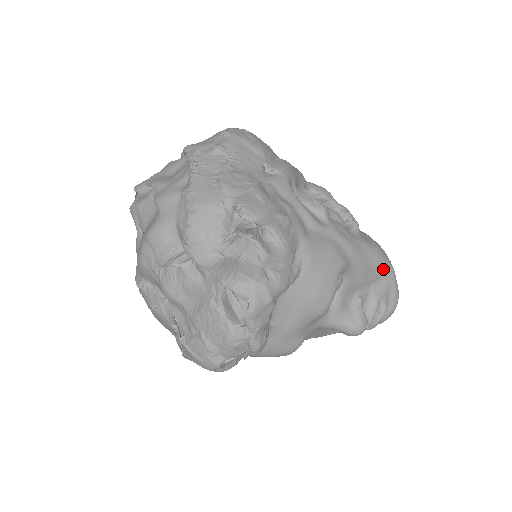
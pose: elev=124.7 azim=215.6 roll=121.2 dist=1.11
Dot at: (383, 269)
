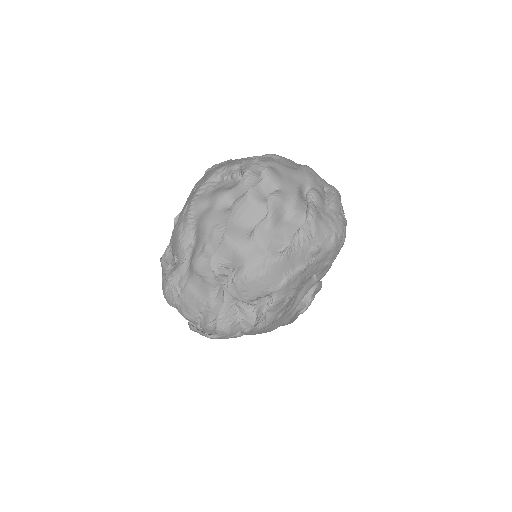
Dot at: occluded
